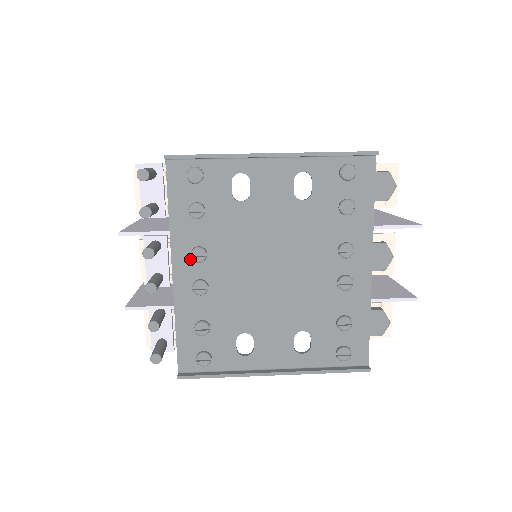
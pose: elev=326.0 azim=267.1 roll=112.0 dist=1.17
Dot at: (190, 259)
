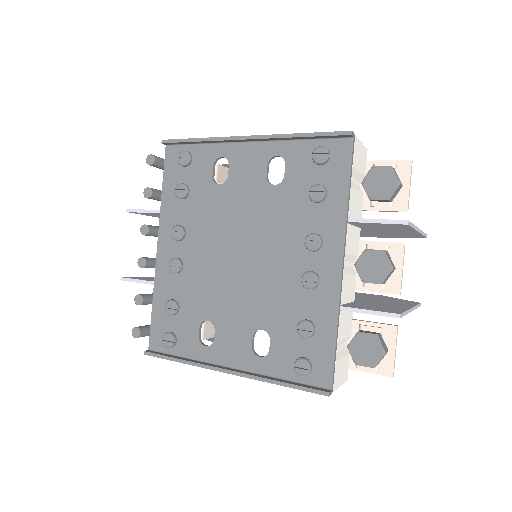
Dot at: (172, 237)
